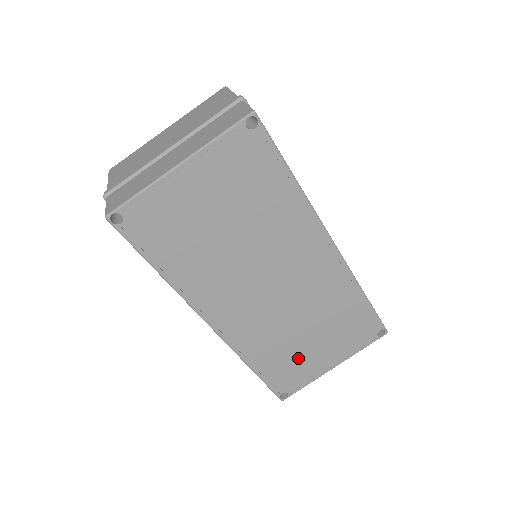
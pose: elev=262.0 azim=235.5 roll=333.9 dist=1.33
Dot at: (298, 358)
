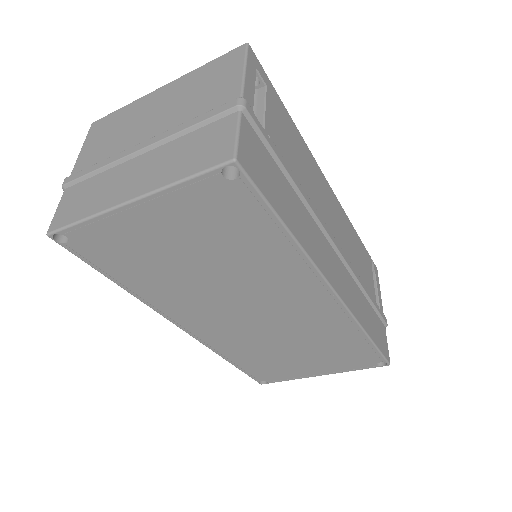
Dot at: (281, 364)
